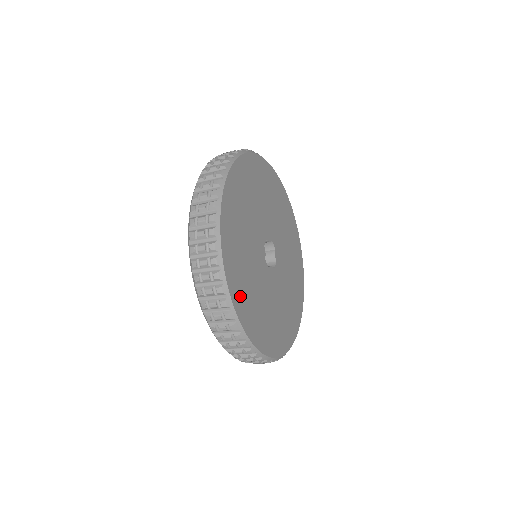
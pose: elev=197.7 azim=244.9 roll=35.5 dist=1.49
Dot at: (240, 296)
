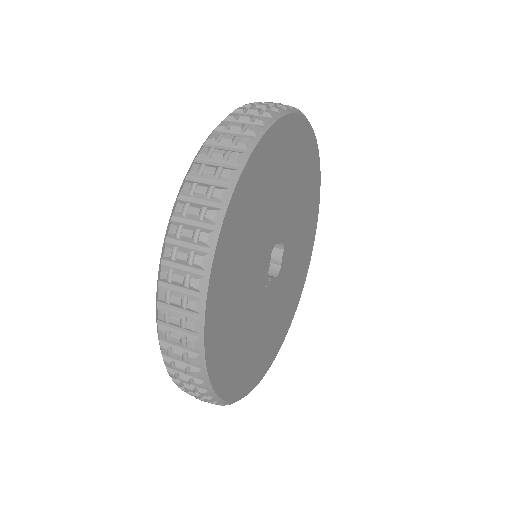
Dot at: (221, 354)
